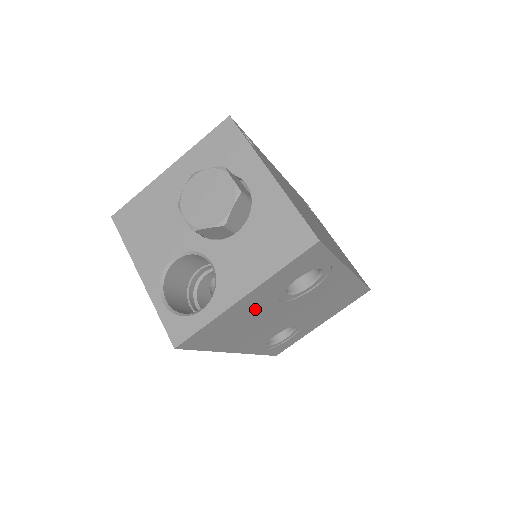
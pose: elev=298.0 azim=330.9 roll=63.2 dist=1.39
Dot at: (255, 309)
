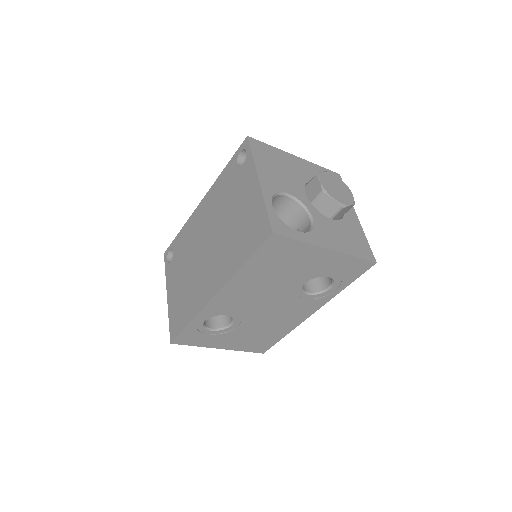
Dot at: (300, 268)
